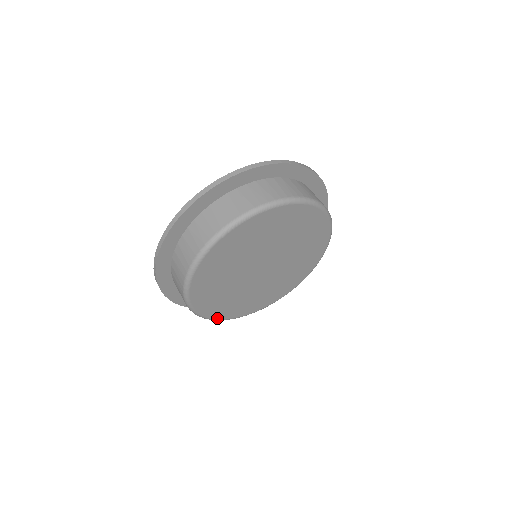
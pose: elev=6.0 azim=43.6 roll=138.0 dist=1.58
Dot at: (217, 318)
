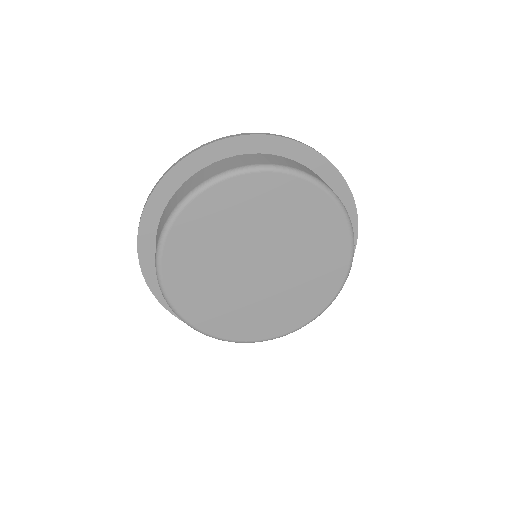
Dot at: (198, 327)
